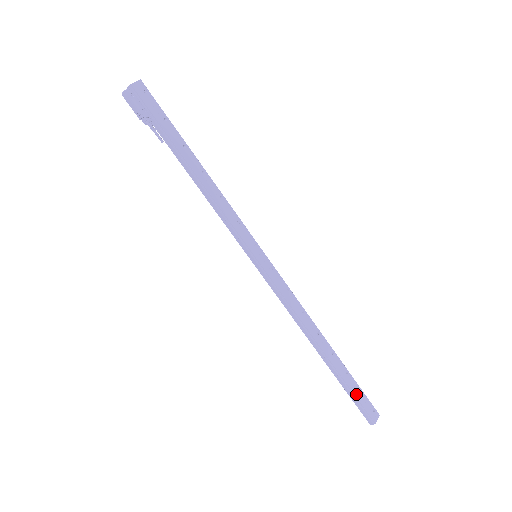
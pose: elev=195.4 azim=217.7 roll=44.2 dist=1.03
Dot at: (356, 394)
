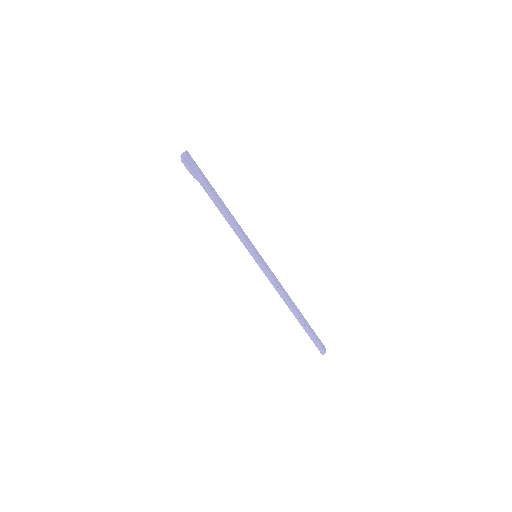
Dot at: (314, 336)
